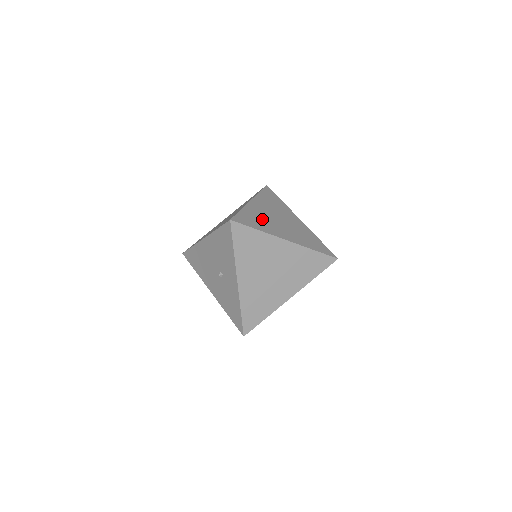
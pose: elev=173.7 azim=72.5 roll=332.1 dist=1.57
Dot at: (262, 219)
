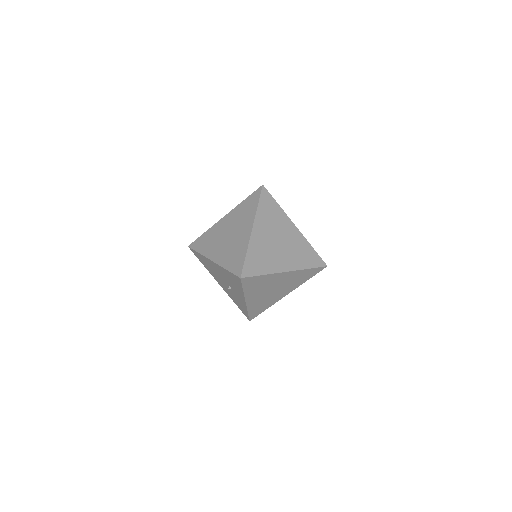
Dot at: (265, 254)
